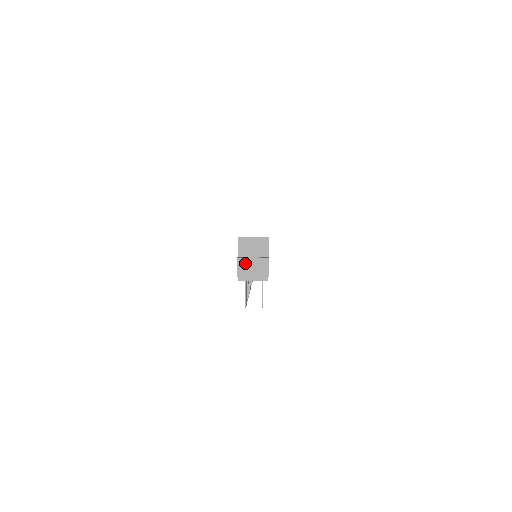
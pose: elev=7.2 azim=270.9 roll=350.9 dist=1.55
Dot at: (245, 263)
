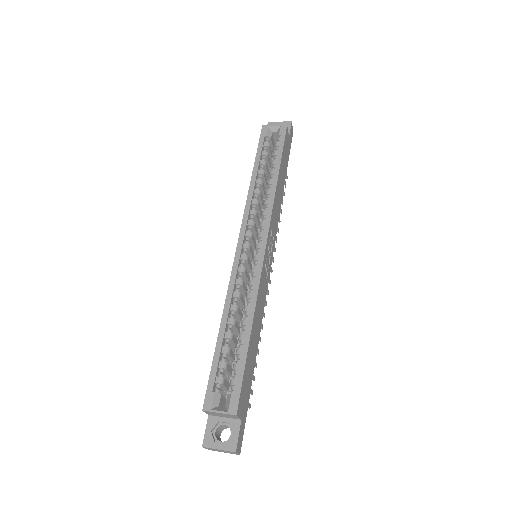
Dot at: (212, 449)
